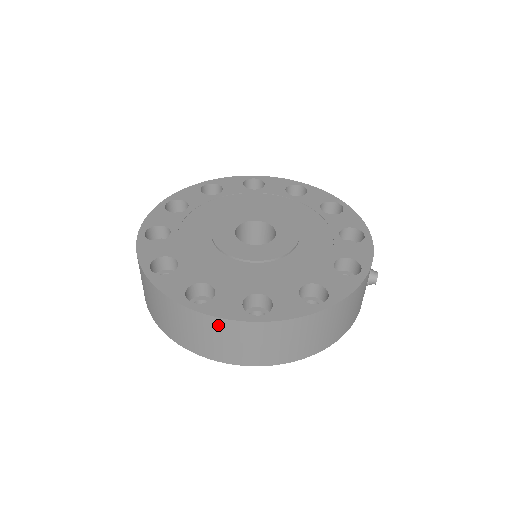
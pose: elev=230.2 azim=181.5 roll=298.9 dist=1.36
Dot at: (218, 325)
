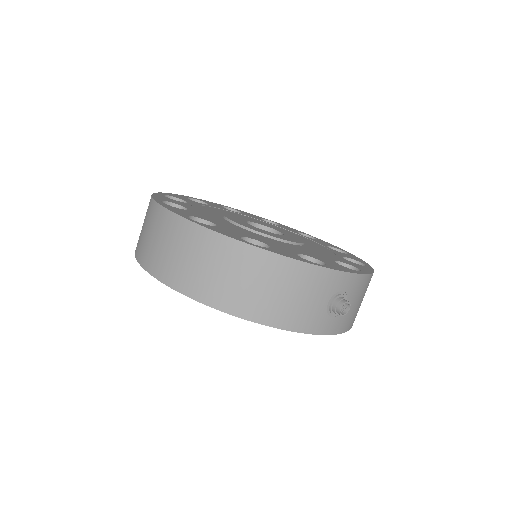
Dot at: (161, 217)
